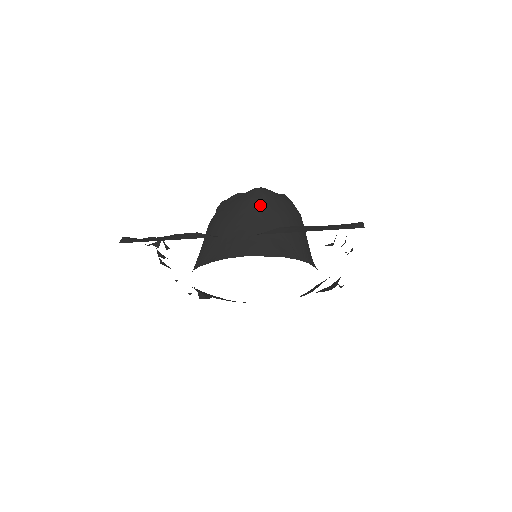
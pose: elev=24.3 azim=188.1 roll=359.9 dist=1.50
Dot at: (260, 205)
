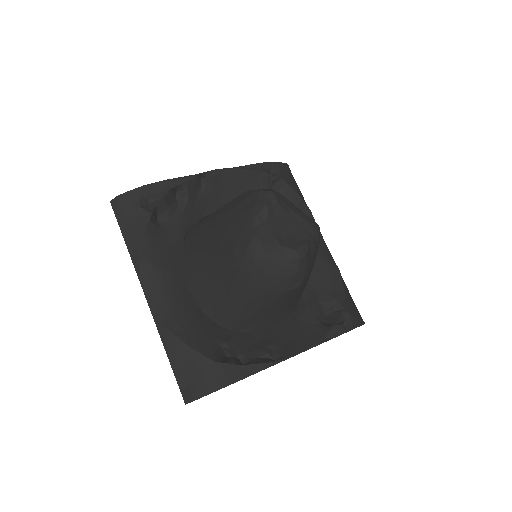
Dot at: (230, 266)
